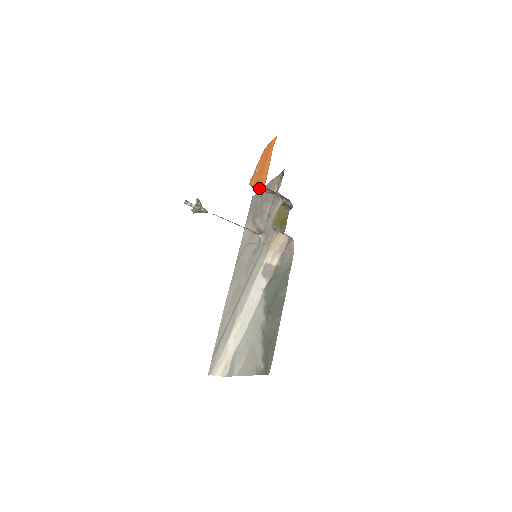
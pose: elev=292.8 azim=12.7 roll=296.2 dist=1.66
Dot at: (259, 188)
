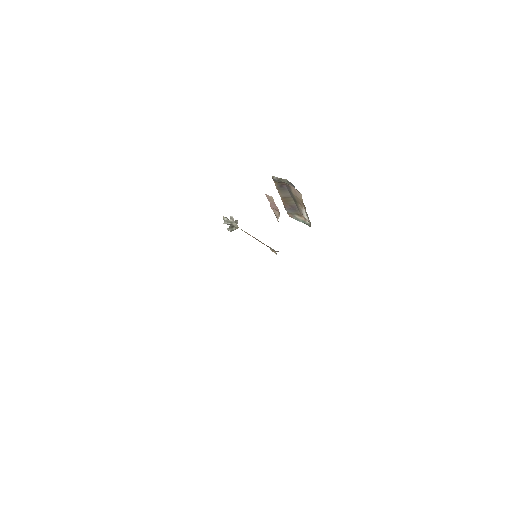
Dot at: (276, 186)
